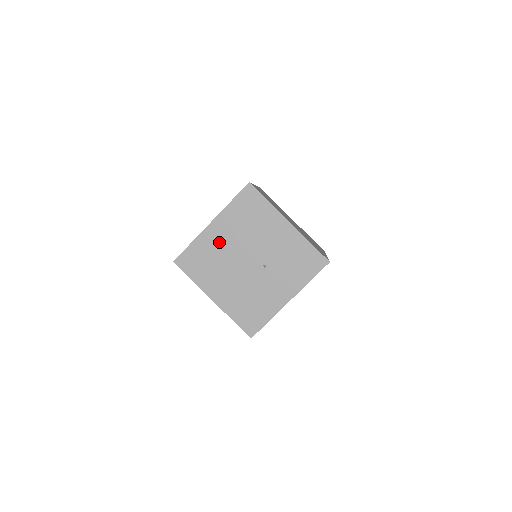
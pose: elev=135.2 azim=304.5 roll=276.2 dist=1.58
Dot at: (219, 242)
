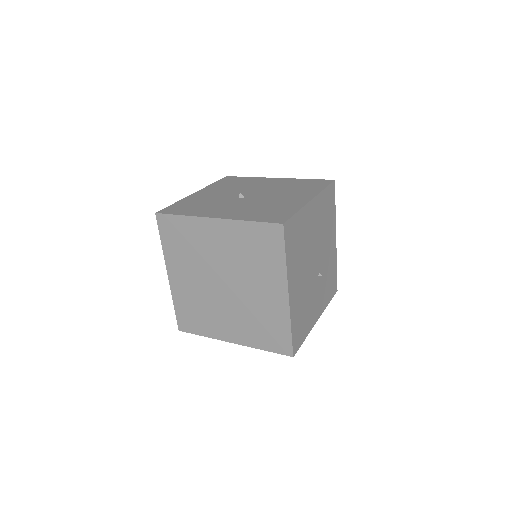
Dot at: (310, 226)
